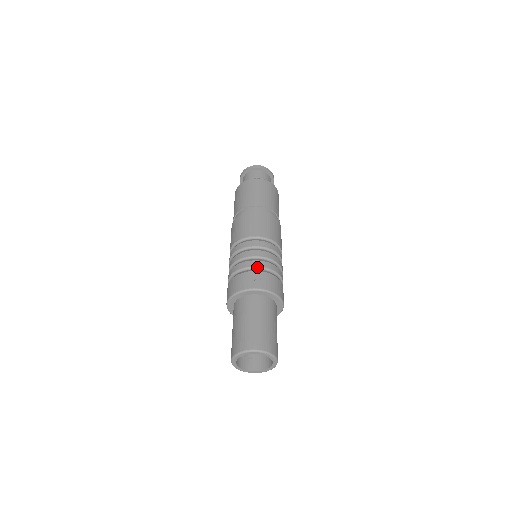
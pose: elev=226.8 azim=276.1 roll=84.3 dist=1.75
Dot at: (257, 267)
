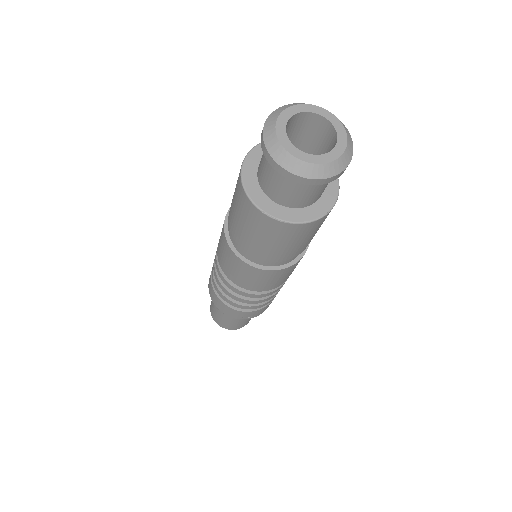
Dot at: (250, 308)
